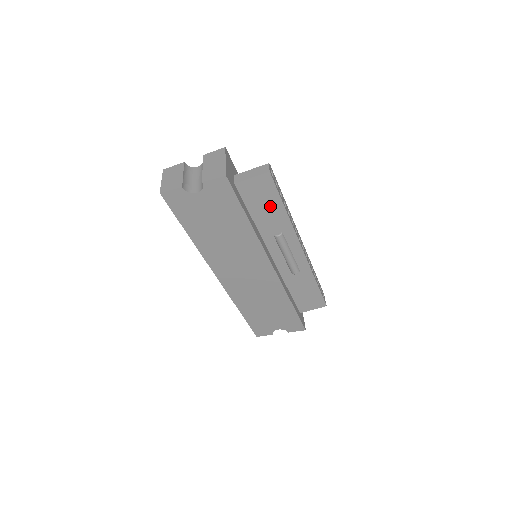
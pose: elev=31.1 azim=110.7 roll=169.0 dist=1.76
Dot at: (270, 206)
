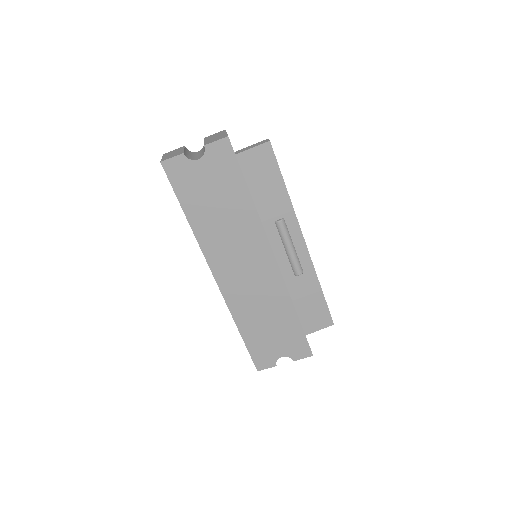
Dot at: (271, 184)
